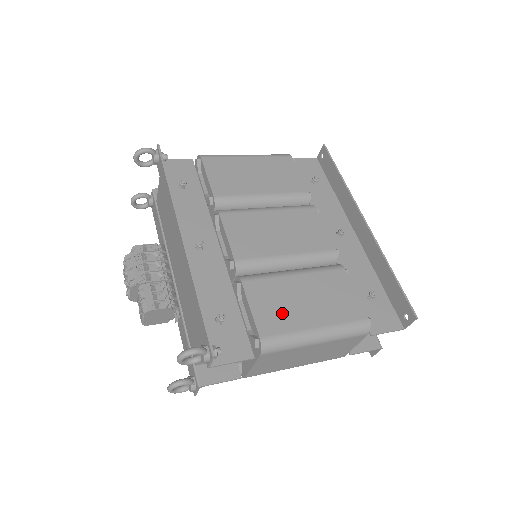
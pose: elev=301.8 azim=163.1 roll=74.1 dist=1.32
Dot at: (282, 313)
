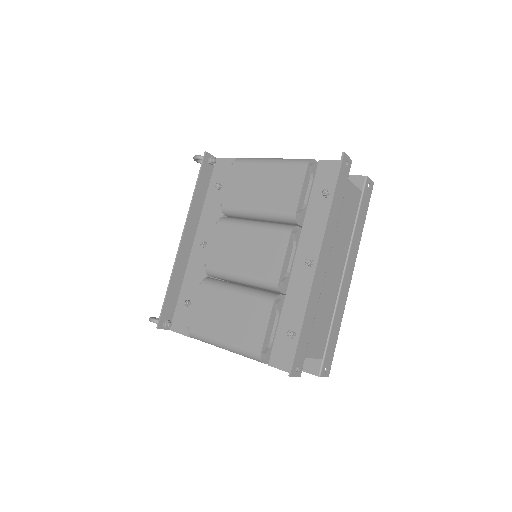
Dot at: (209, 318)
